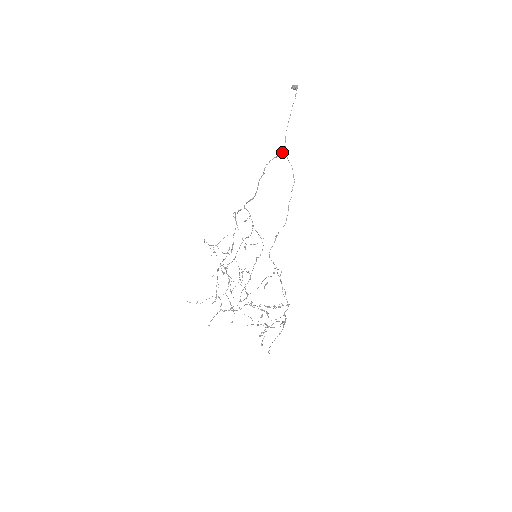
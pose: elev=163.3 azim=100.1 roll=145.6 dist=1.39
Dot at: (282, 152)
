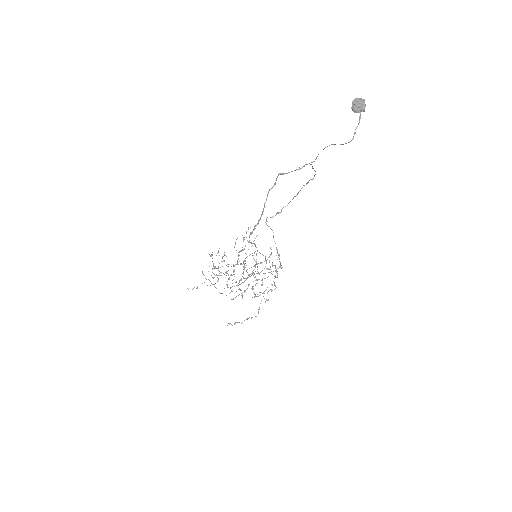
Dot at: (307, 164)
